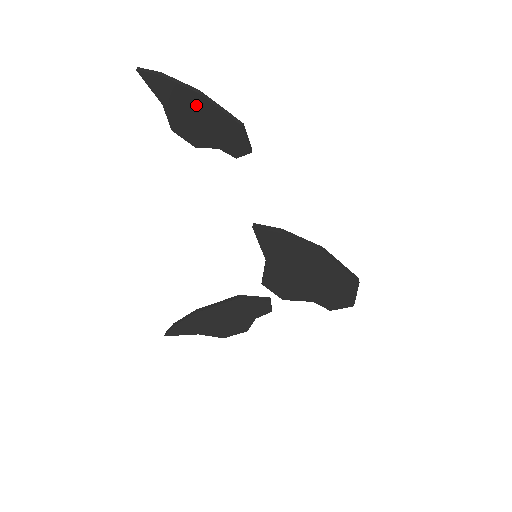
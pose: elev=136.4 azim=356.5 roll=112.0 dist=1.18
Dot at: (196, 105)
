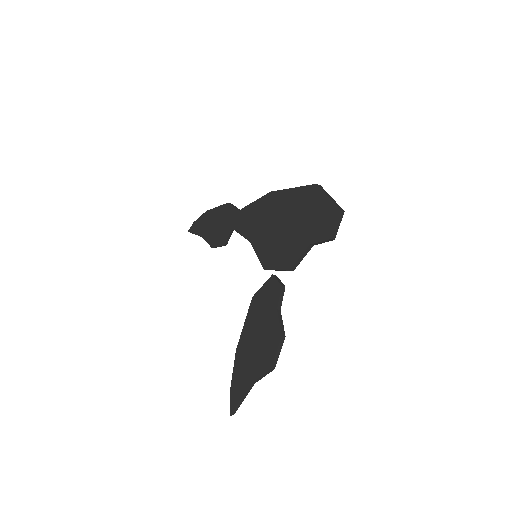
Dot at: (210, 218)
